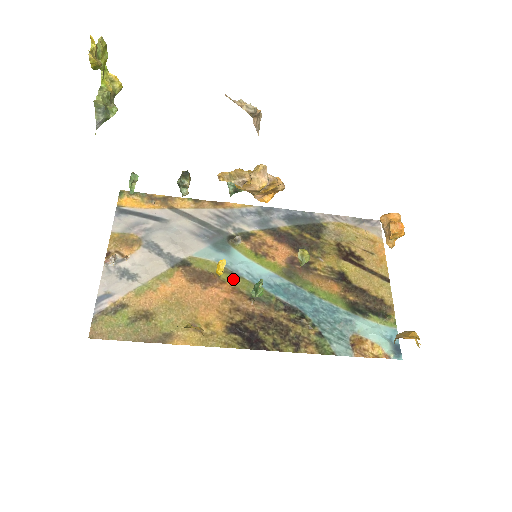
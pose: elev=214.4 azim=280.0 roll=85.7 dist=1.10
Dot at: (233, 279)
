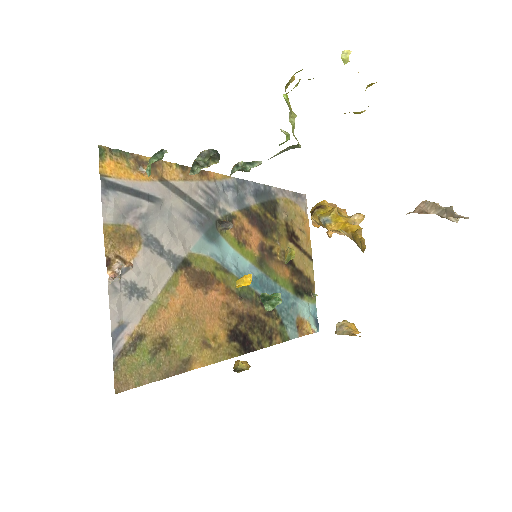
Dot at: (225, 277)
